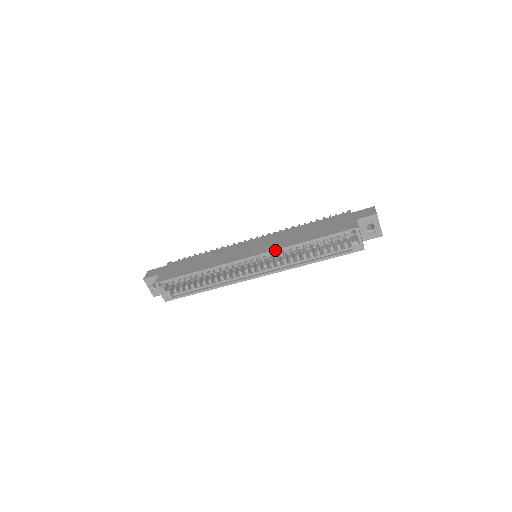
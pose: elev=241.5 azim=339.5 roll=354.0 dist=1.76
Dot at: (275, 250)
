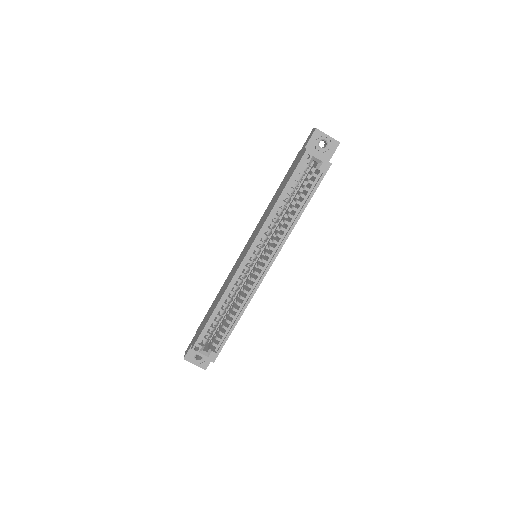
Dot at: (260, 231)
